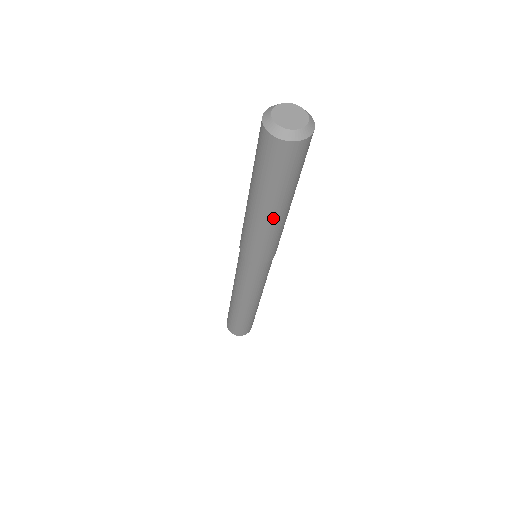
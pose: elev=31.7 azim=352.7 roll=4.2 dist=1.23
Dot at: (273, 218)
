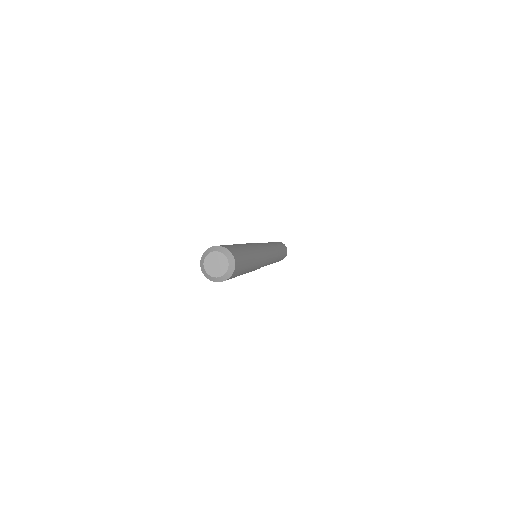
Dot at: occluded
